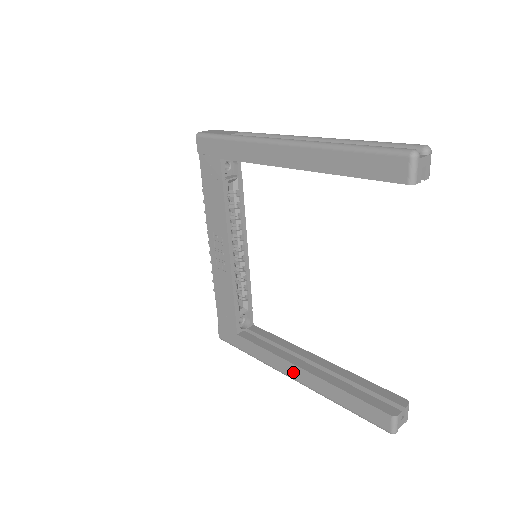
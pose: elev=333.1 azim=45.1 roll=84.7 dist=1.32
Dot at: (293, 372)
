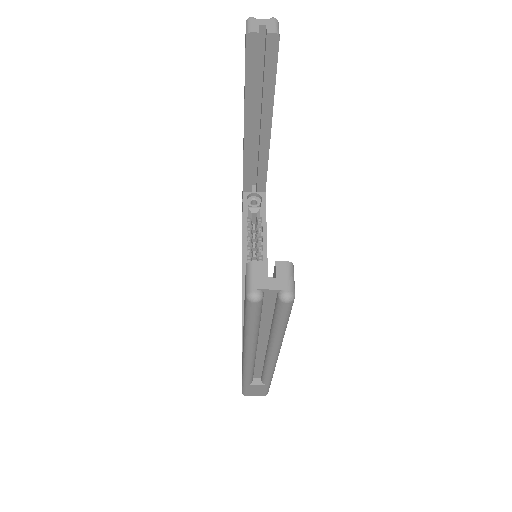
Dot at: occluded
